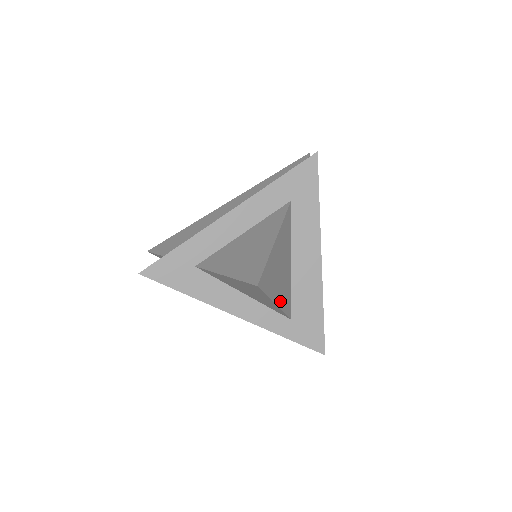
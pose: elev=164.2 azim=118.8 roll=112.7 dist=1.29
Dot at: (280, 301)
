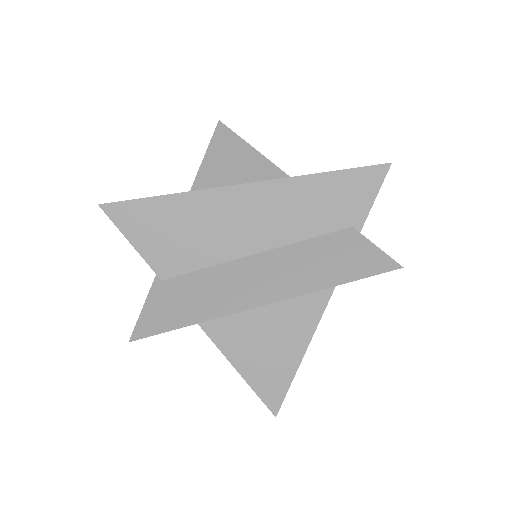
Dot at: occluded
